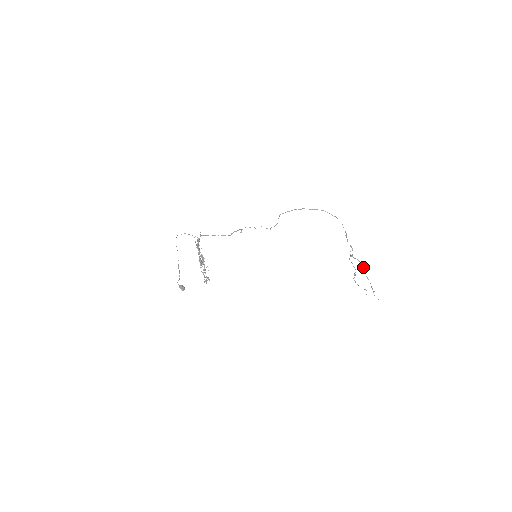
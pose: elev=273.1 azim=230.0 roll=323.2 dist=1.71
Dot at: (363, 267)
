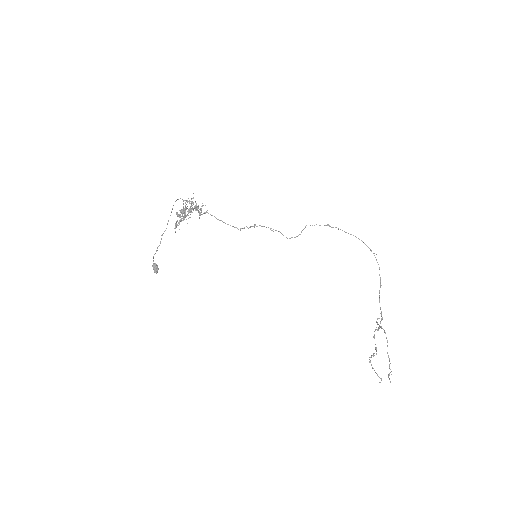
Dot at: occluded
